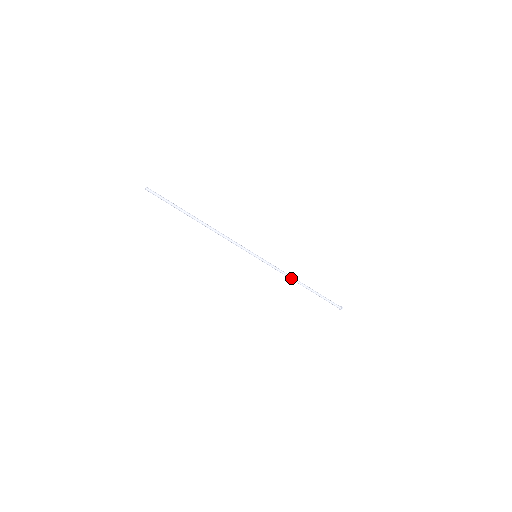
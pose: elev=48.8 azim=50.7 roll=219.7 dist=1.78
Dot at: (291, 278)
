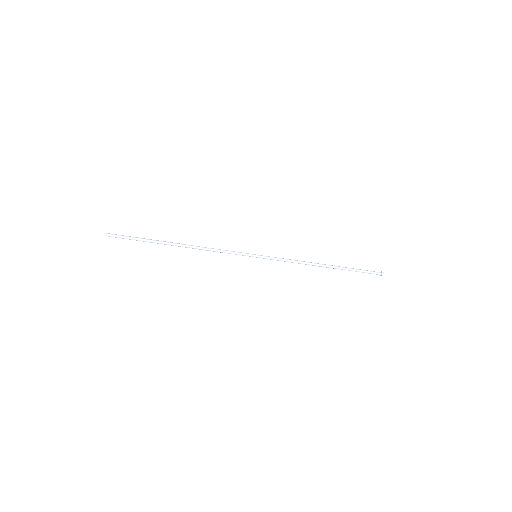
Dot at: (307, 264)
